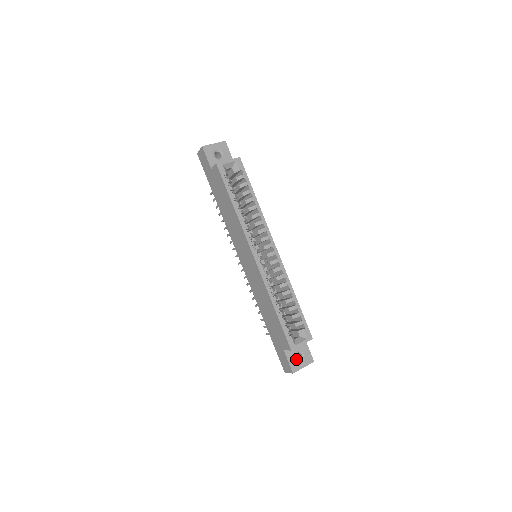
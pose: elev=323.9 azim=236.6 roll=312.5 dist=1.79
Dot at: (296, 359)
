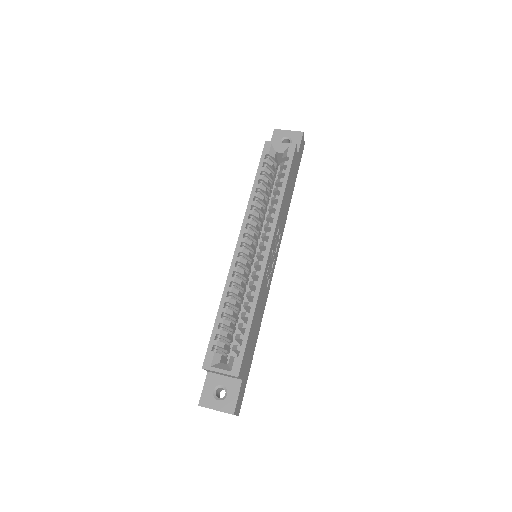
Dot at: (215, 393)
